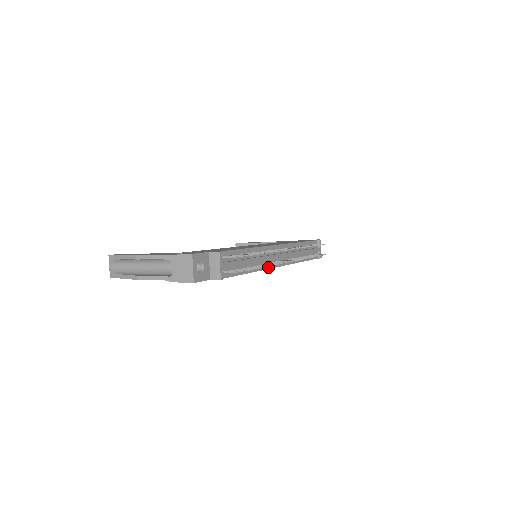
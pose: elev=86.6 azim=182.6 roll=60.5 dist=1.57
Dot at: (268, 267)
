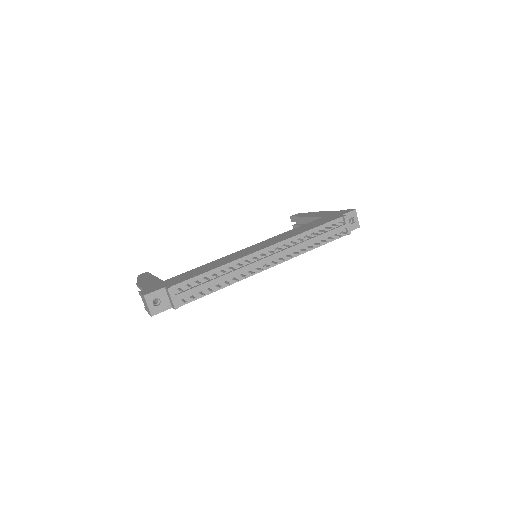
Dot at: (250, 274)
